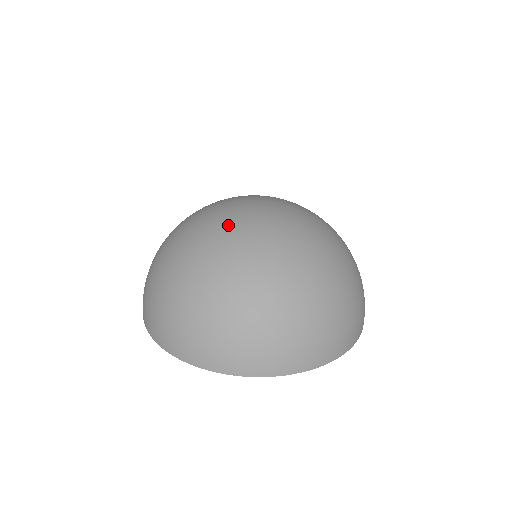
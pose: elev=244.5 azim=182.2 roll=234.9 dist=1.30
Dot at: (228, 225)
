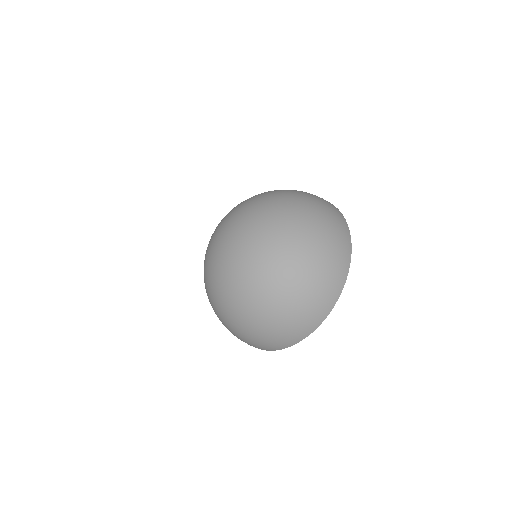
Dot at: (209, 271)
